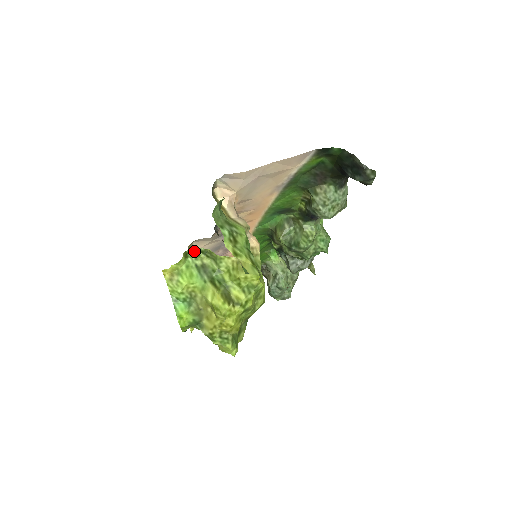
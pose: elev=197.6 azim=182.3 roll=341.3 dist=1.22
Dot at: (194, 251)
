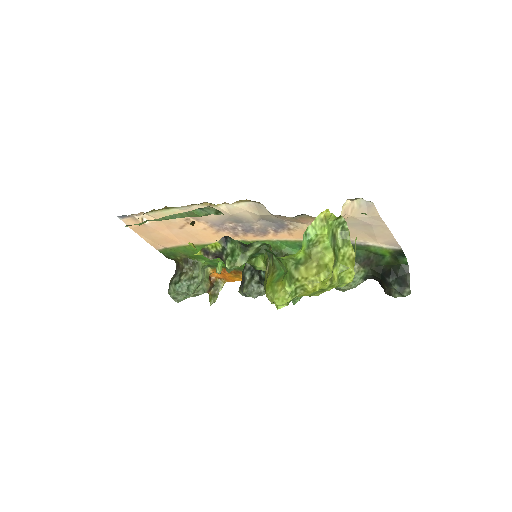
Dot at: (342, 221)
